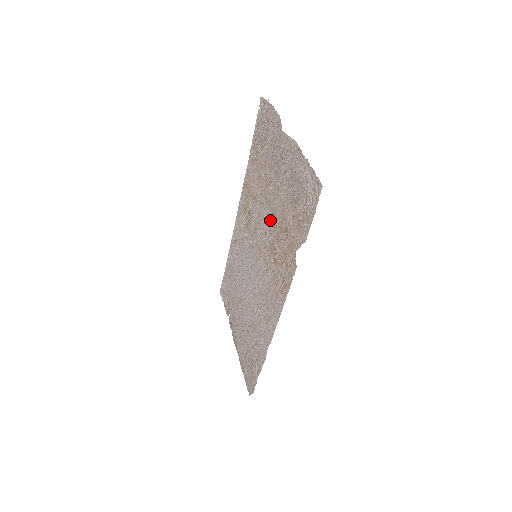
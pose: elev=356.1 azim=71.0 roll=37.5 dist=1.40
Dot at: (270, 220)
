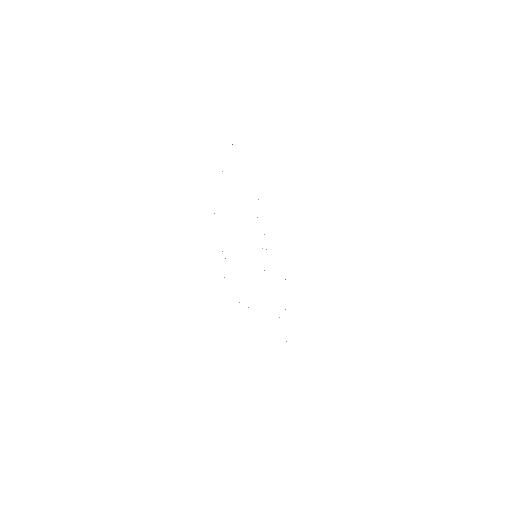
Dot at: occluded
